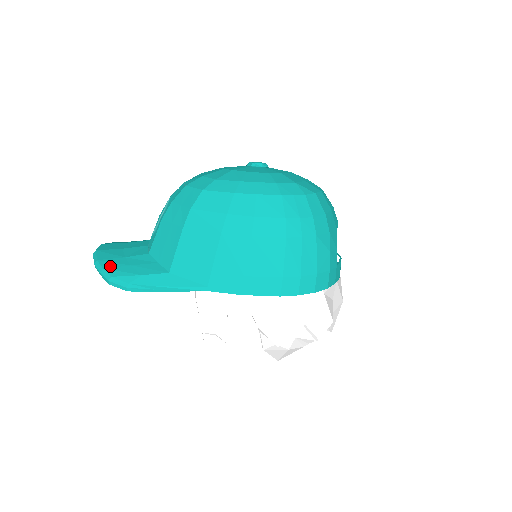
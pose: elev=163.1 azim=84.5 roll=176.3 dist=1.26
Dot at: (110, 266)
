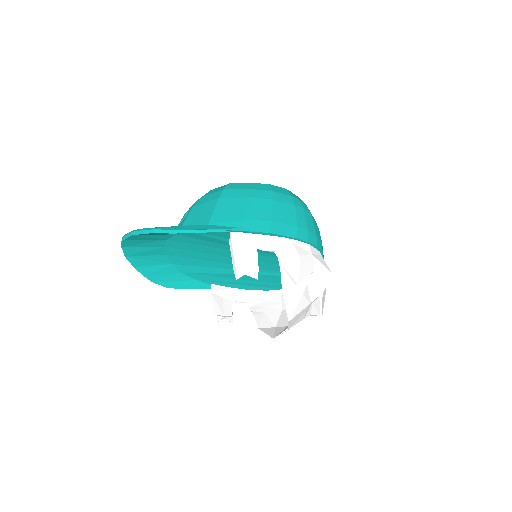
Dot at: occluded
